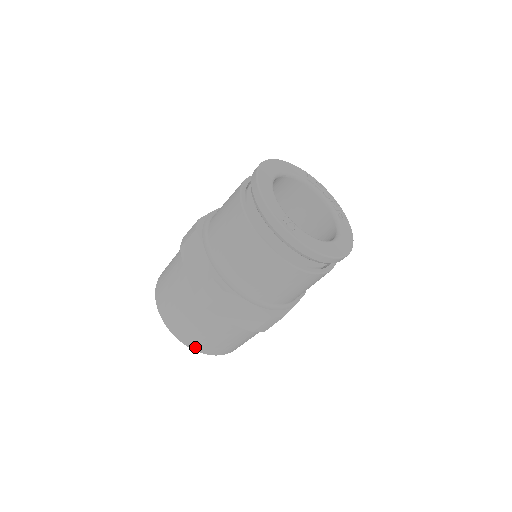
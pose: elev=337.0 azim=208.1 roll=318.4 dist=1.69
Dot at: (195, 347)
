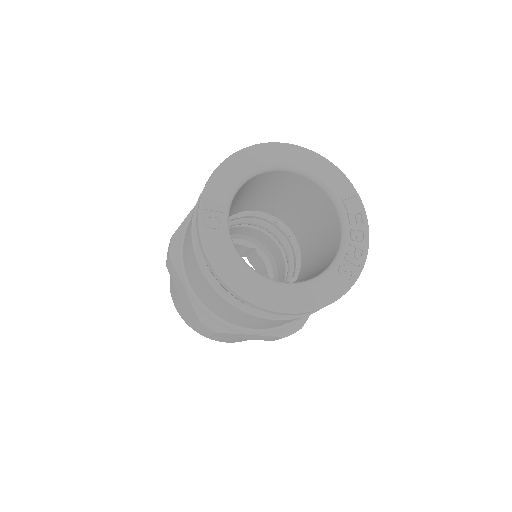
Dot at: occluded
